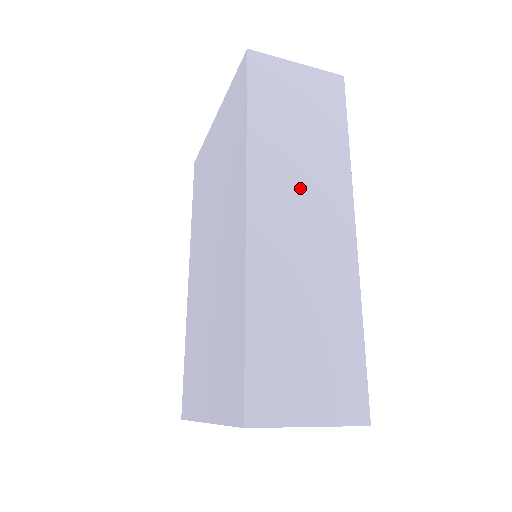
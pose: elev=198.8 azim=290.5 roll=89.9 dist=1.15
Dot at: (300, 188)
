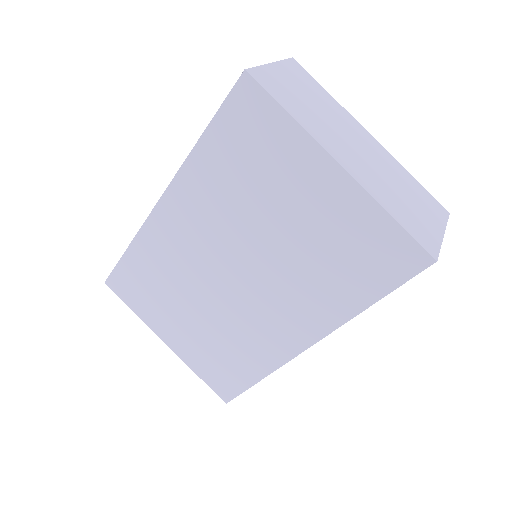
Dot at: occluded
